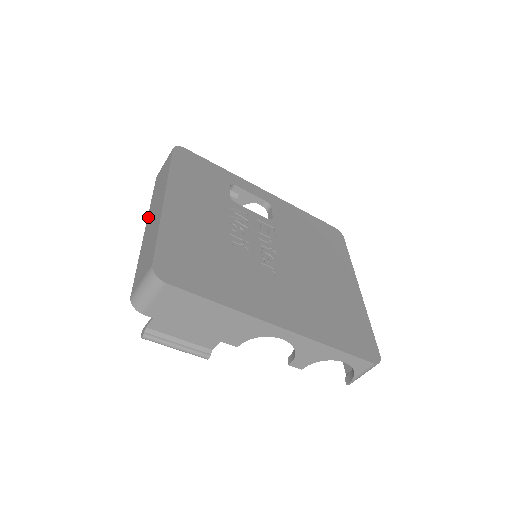
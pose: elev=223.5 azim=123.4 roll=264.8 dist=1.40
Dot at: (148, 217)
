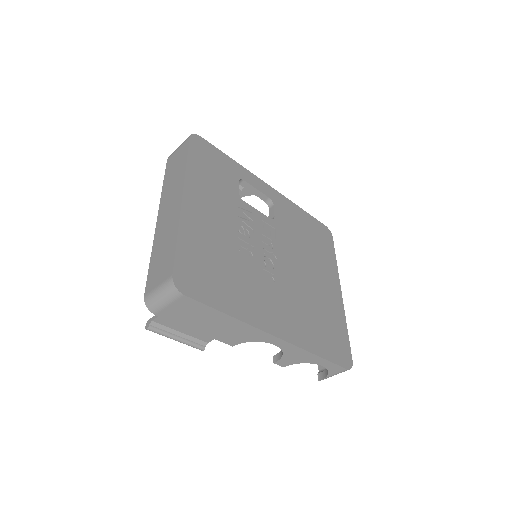
Dot at: (160, 208)
